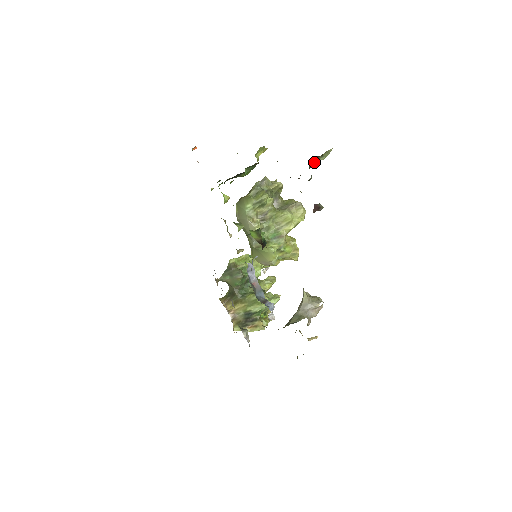
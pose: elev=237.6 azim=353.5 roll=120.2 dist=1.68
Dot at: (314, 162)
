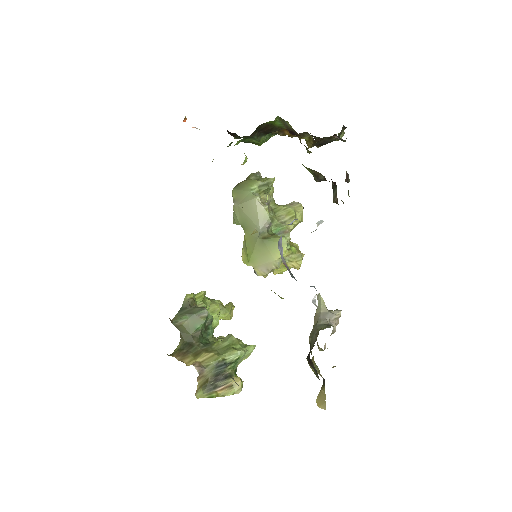
Dot at: (341, 132)
